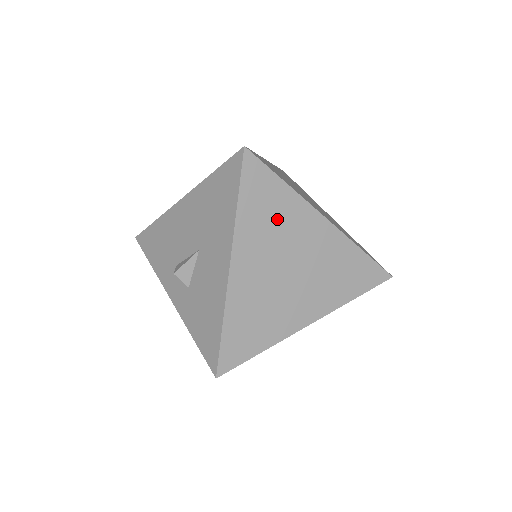
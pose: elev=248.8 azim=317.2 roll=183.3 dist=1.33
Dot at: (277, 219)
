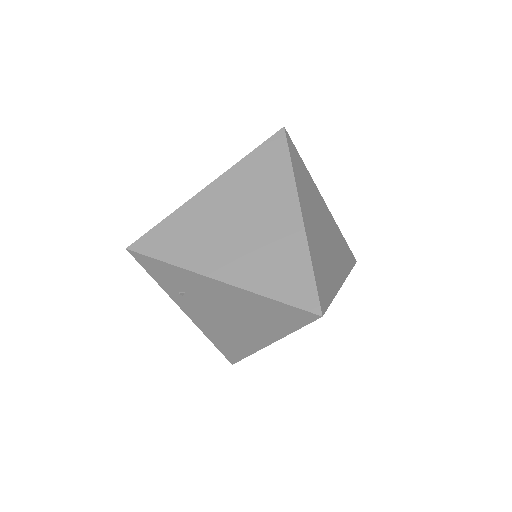
Dot at: (264, 184)
